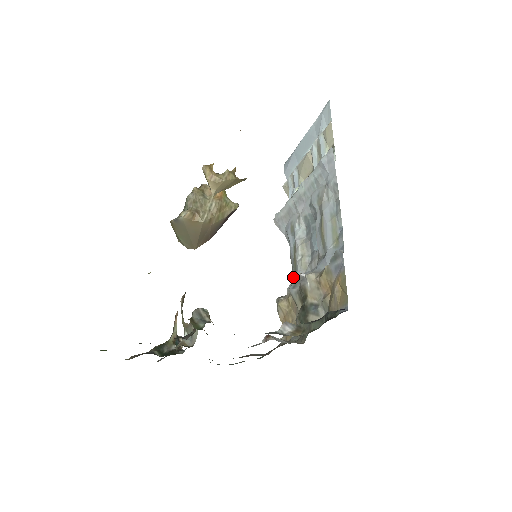
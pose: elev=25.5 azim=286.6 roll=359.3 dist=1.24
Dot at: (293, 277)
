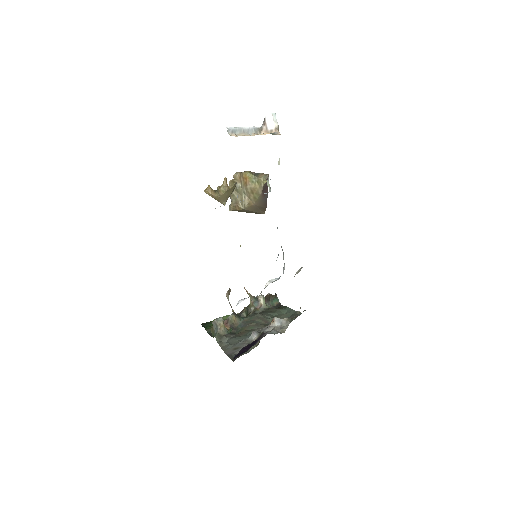
Dot at: occluded
